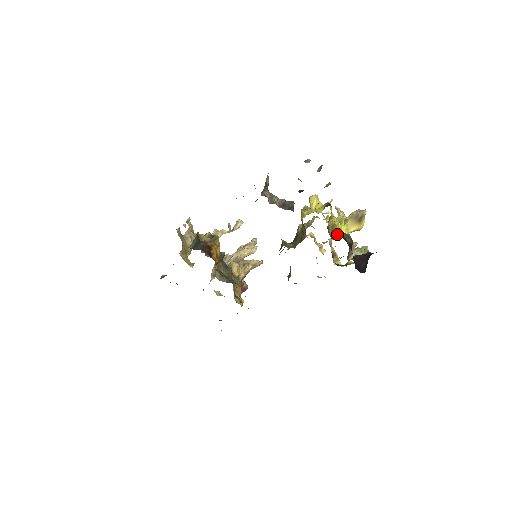
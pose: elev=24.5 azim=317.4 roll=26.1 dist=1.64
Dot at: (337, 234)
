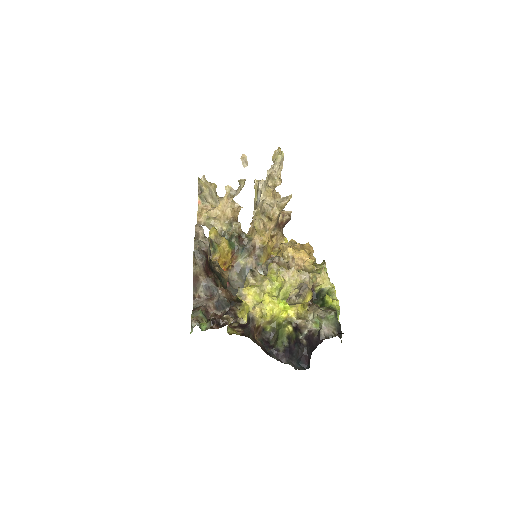
Dot at: (281, 318)
